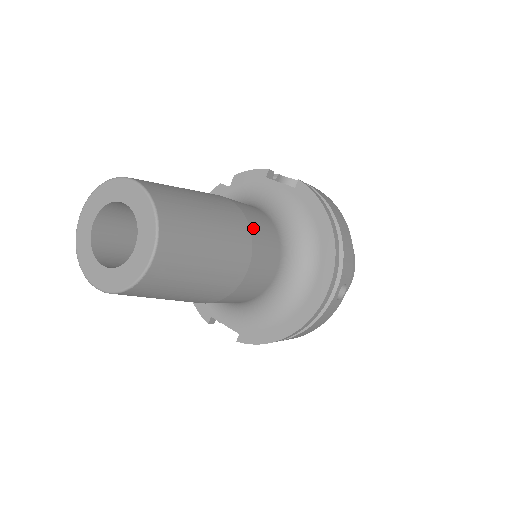
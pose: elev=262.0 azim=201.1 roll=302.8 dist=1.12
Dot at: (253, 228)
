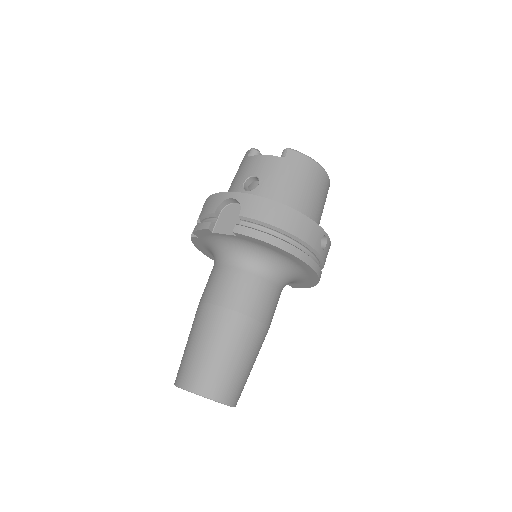
Dot at: (245, 310)
